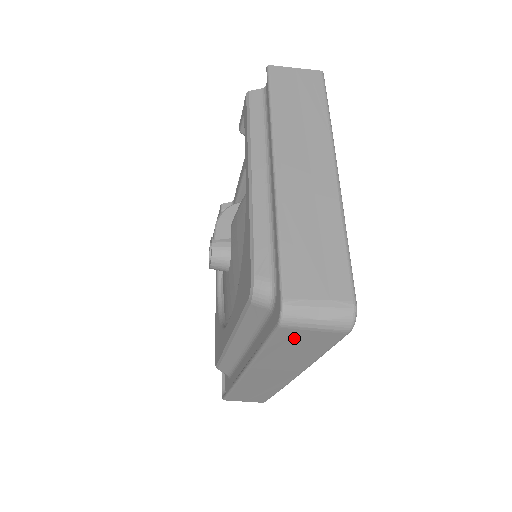
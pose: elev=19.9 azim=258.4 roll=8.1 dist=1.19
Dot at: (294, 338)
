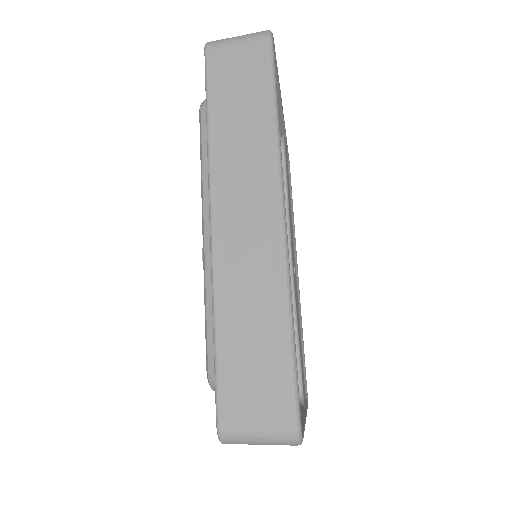
Dot at: (227, 69)
